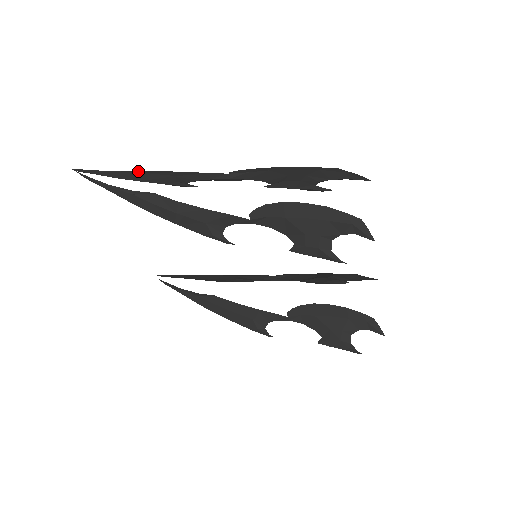
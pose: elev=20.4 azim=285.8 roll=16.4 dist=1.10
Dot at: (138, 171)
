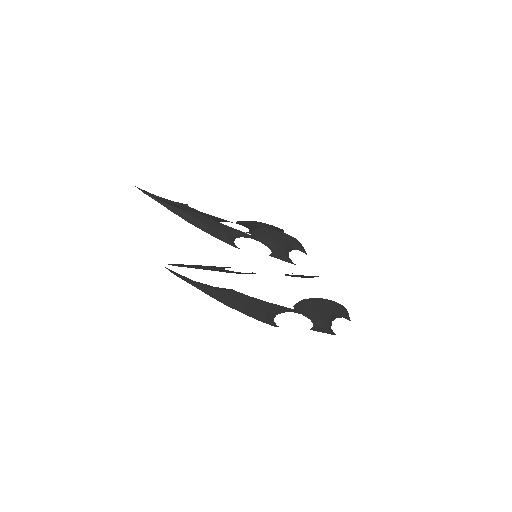
Dot at: (234, 292)
